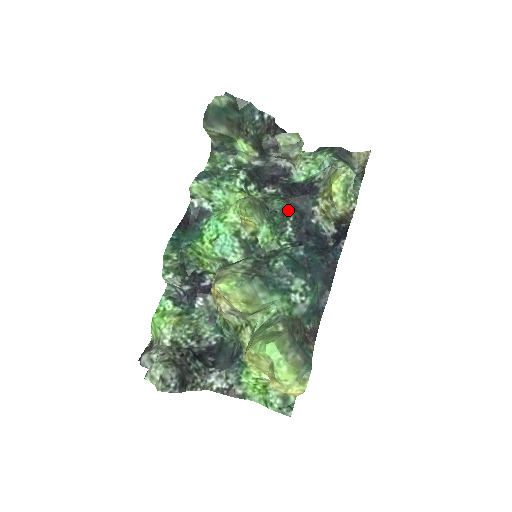
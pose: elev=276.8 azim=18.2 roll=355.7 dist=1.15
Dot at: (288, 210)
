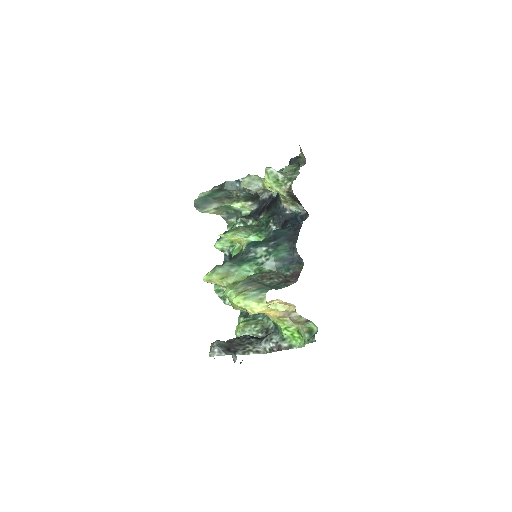
Dot at: (269, 218)
